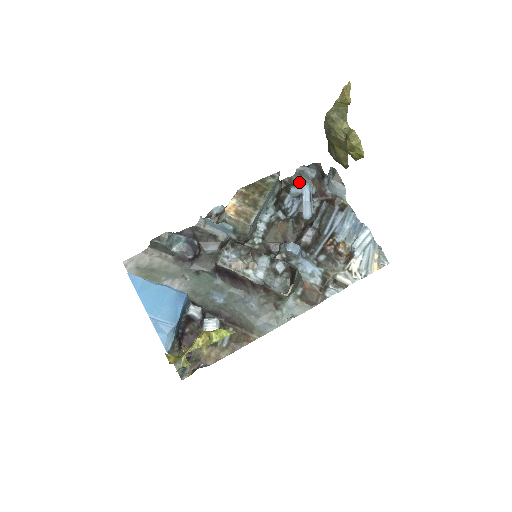
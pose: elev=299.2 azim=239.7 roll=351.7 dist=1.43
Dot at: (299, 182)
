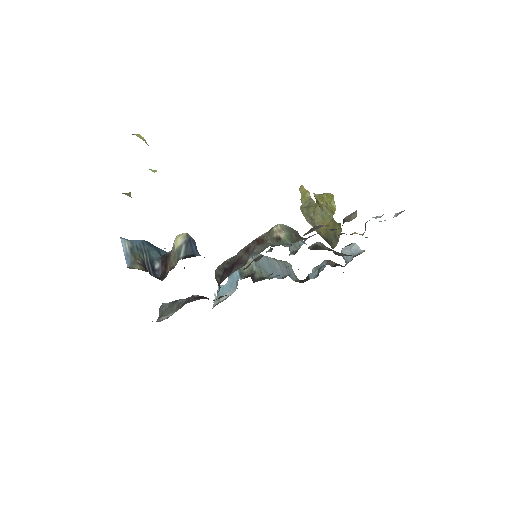
Dot at: occluded
